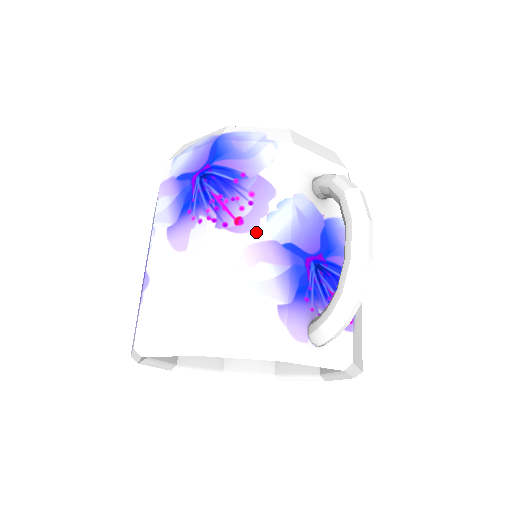
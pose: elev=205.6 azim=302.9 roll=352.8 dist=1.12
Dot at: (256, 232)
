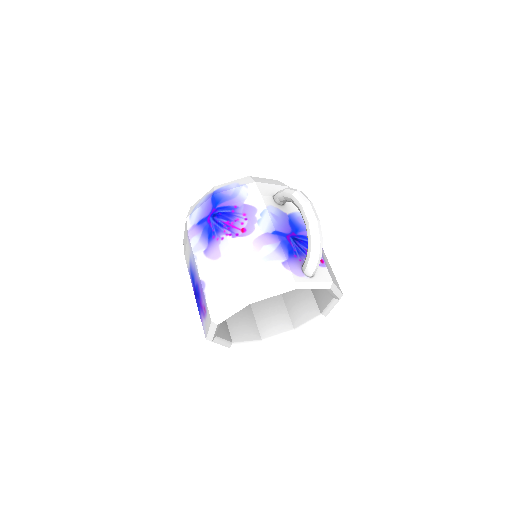
Dot at: (255, 232)
